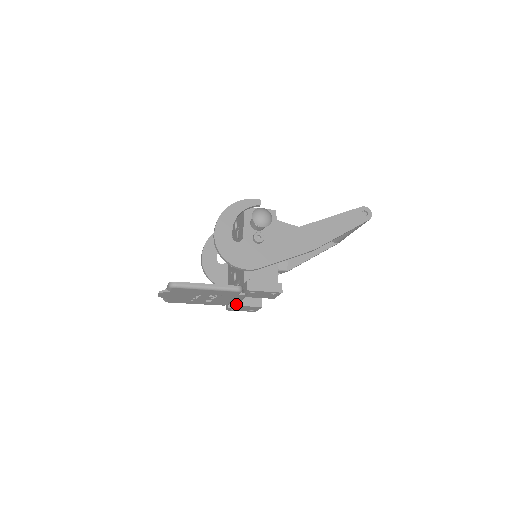
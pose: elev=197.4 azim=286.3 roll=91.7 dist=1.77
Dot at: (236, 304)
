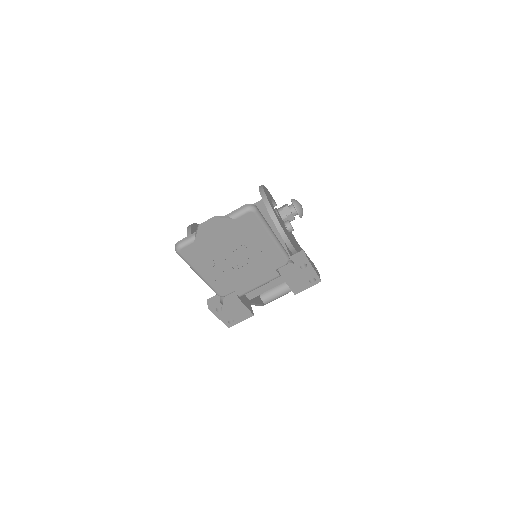
Dot at: (238, 296)
